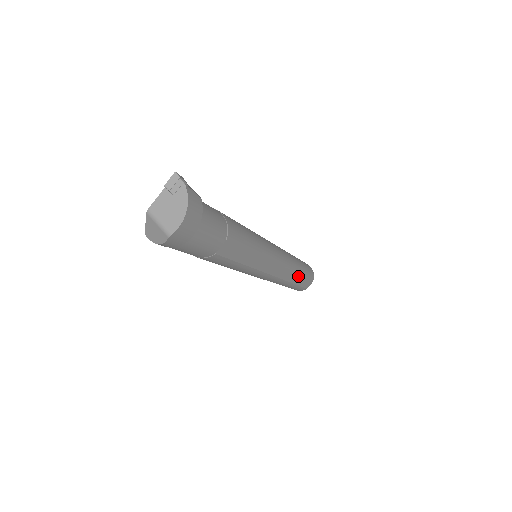
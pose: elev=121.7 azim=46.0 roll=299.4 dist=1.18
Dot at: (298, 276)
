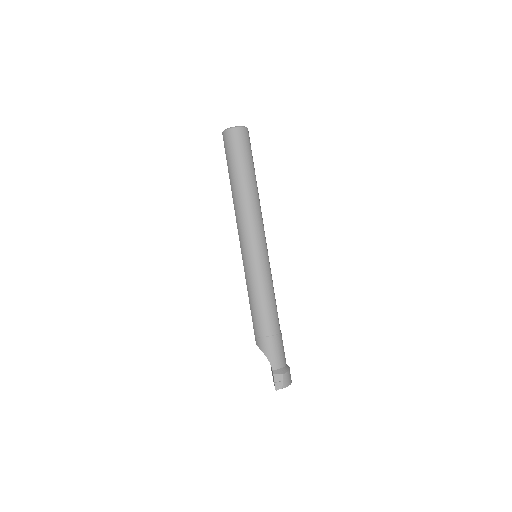
Dot at: (255, 179)
